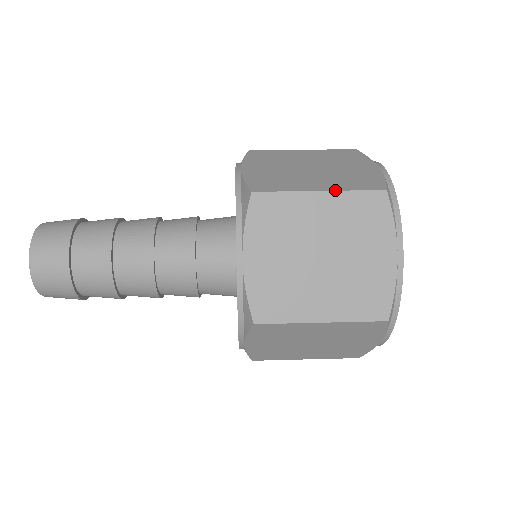
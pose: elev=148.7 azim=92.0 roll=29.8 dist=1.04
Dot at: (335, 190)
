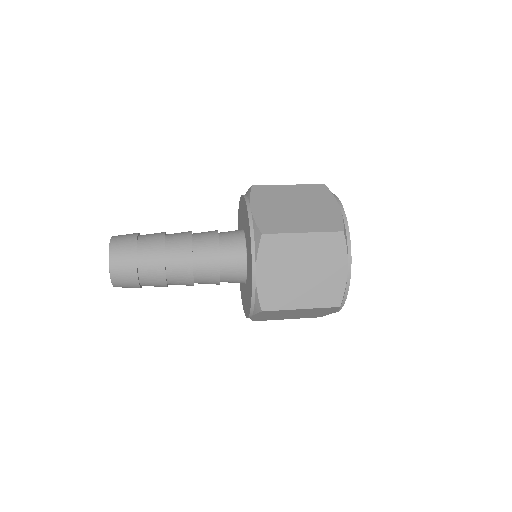
Dot at: (313, 232)
